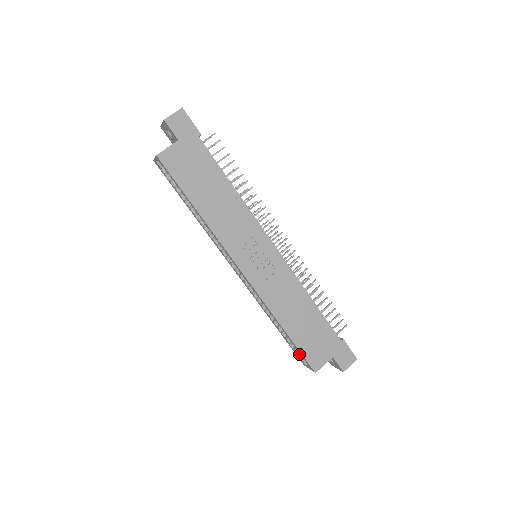
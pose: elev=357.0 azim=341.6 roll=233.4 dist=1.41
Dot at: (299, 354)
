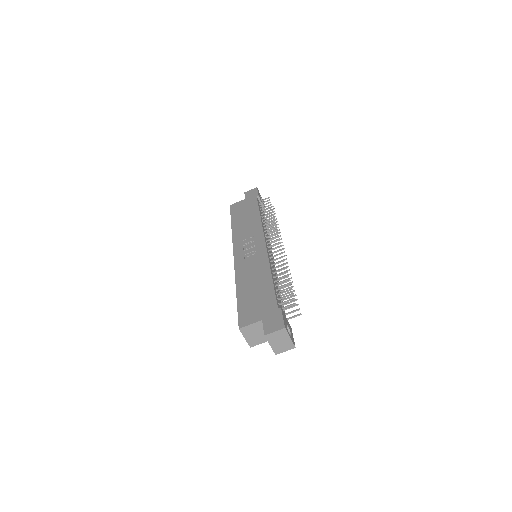
Dot at: occluded
